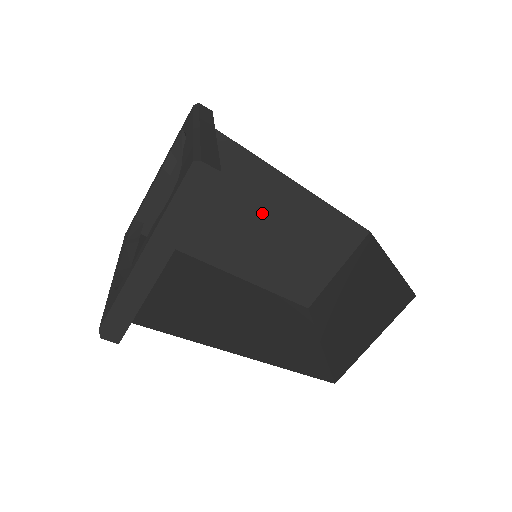
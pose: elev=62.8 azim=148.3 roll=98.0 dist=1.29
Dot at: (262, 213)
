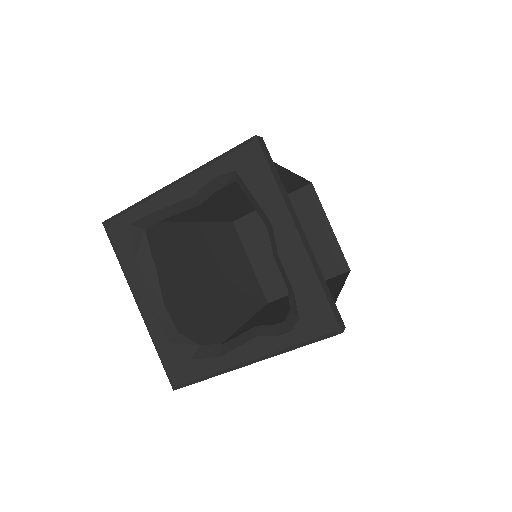
Dot at: occluded
